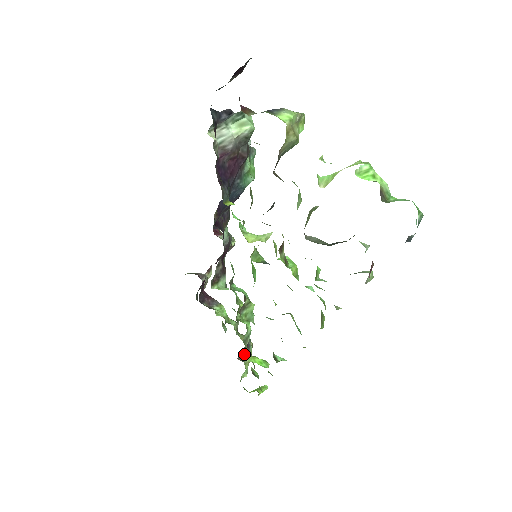
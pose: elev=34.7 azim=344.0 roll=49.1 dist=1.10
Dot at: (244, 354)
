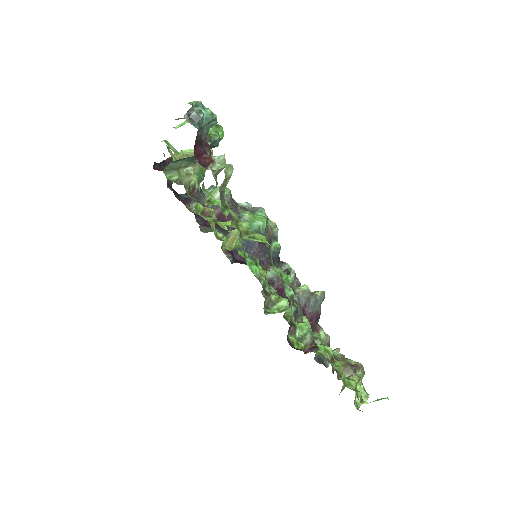
Dot at: occluded
